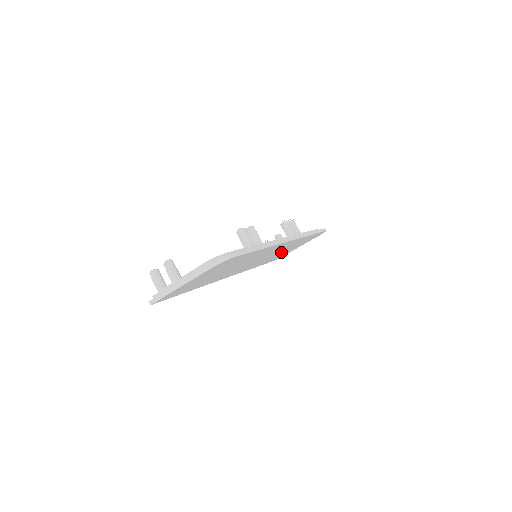
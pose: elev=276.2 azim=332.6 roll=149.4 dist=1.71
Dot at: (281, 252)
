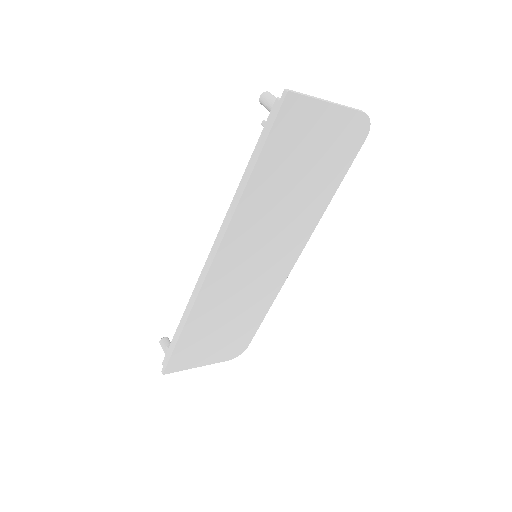
Dot at: (227, 318)
